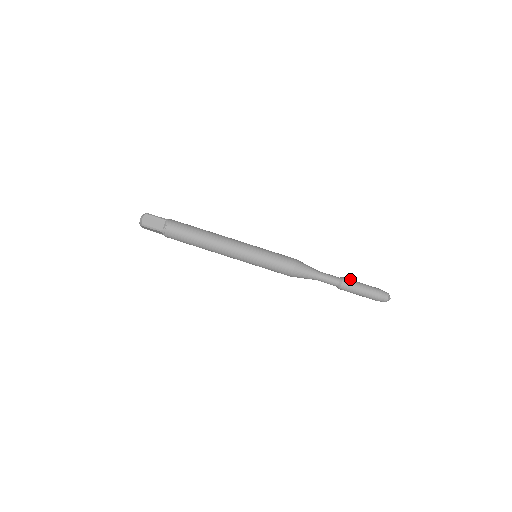
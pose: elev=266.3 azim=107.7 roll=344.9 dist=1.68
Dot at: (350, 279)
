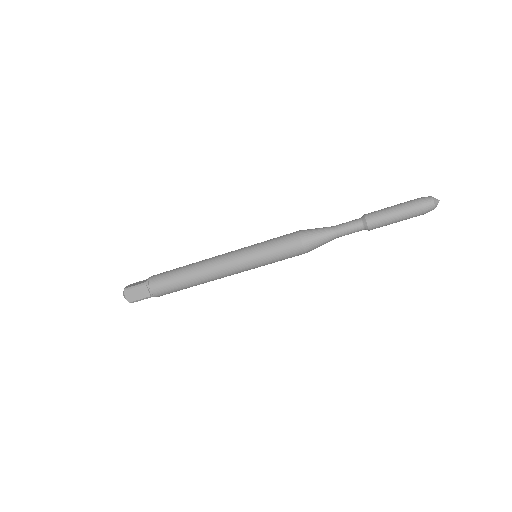
Dot at: (375, 212)
